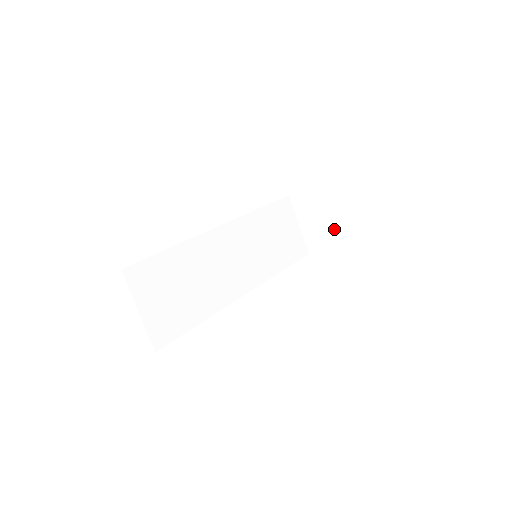
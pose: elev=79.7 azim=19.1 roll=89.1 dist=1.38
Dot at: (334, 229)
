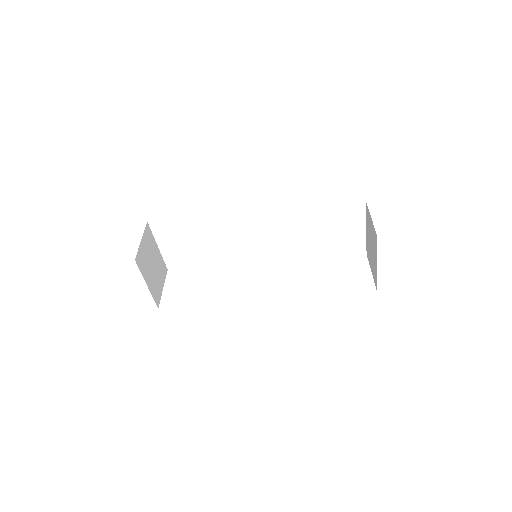
Dot at: (374, 265)
